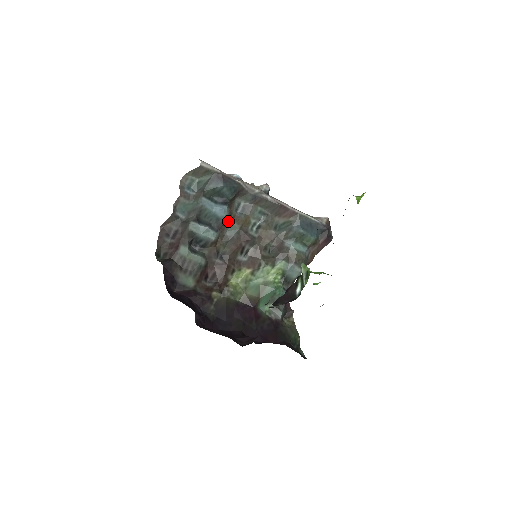
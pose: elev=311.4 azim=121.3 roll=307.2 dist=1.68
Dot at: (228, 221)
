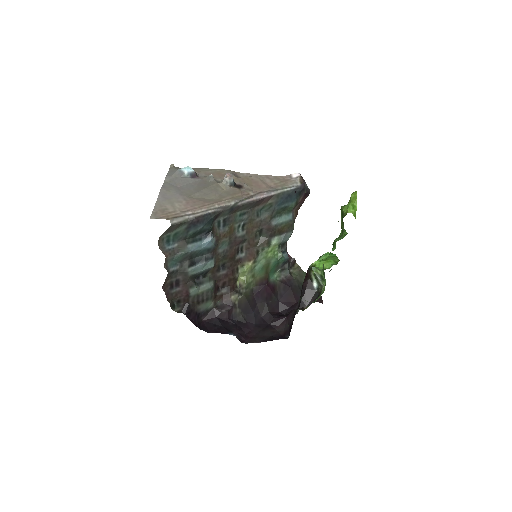
Dot at: (217, 244)
